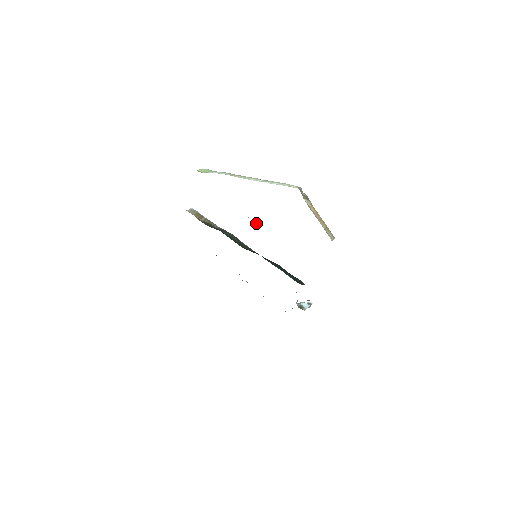
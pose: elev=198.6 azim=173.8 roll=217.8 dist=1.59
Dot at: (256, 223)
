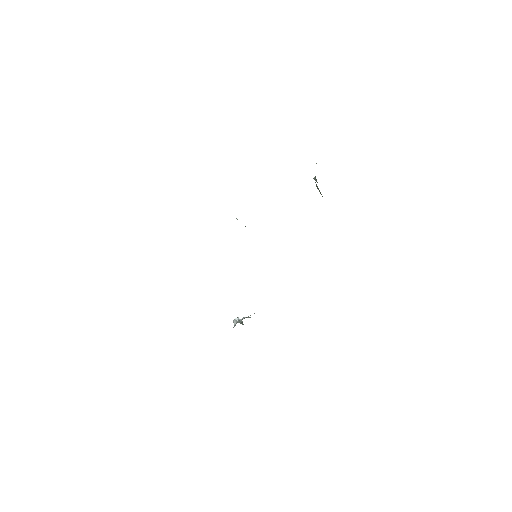
Dot at: occluded
